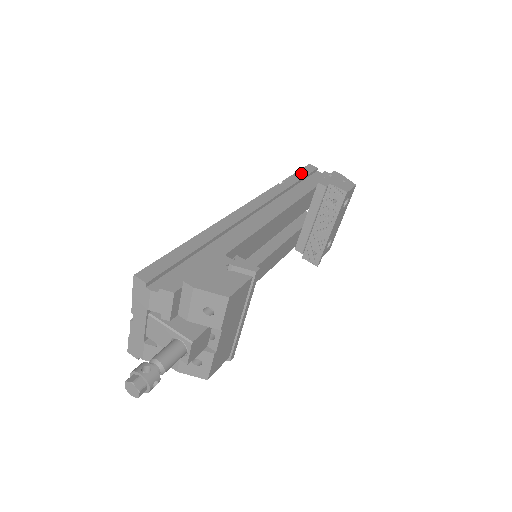
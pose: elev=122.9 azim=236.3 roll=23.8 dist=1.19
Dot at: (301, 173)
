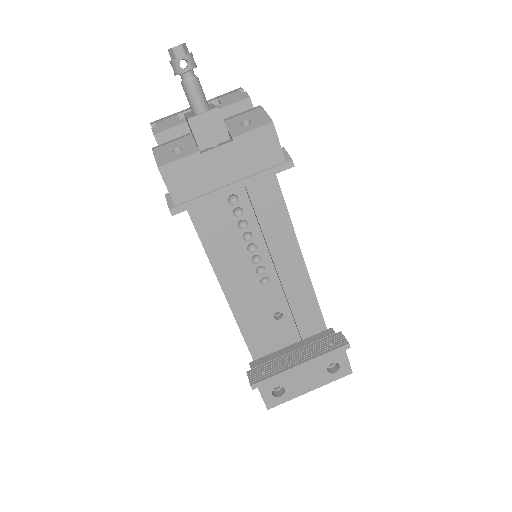
Dot at: occluded
